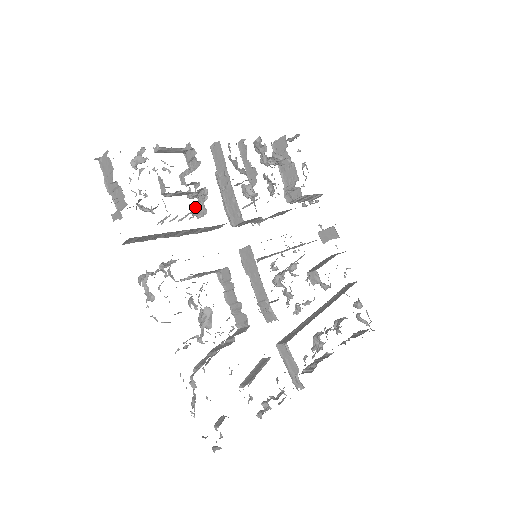
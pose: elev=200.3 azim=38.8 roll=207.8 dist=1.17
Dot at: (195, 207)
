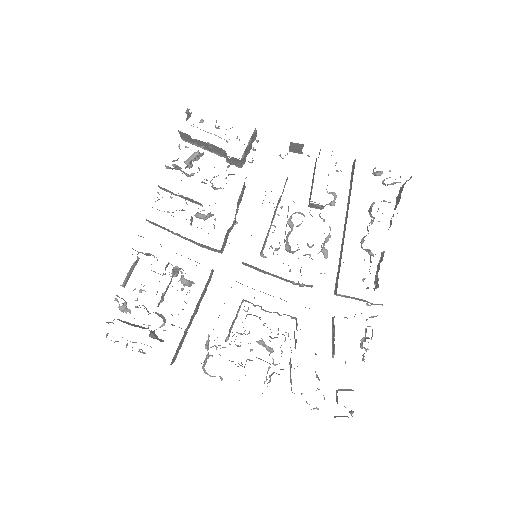
Dot at: (183, 284)
